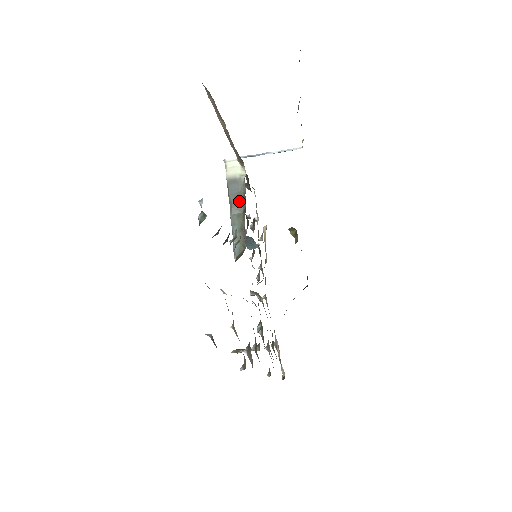
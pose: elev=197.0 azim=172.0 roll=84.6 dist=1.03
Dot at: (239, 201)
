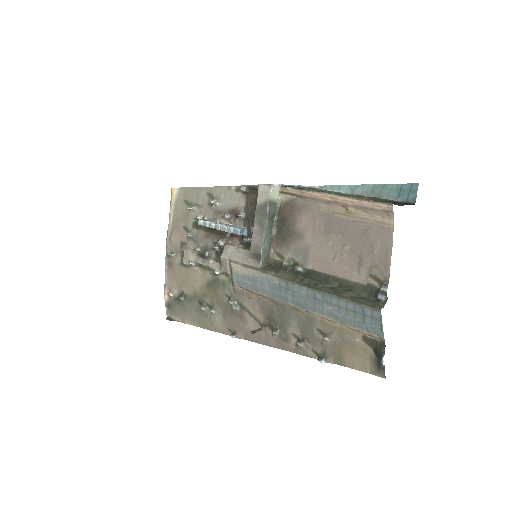
Dot at: (272, 220)
